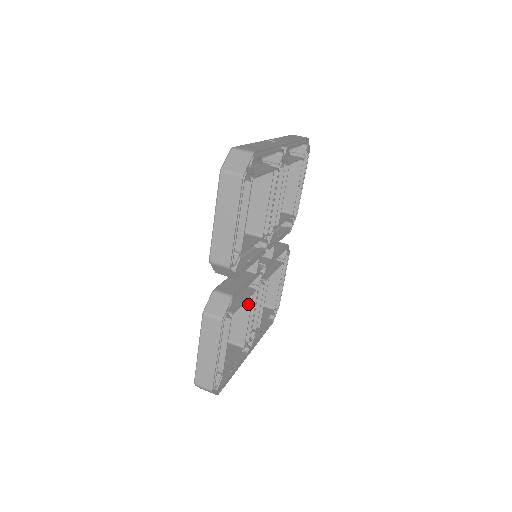
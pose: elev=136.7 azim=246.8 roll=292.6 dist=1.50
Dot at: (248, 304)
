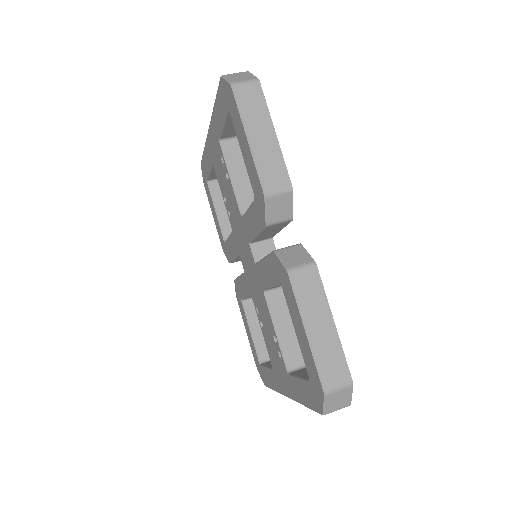
Dot at: occluded
